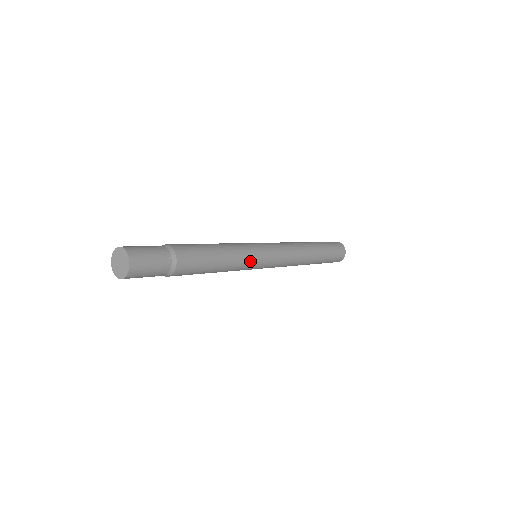
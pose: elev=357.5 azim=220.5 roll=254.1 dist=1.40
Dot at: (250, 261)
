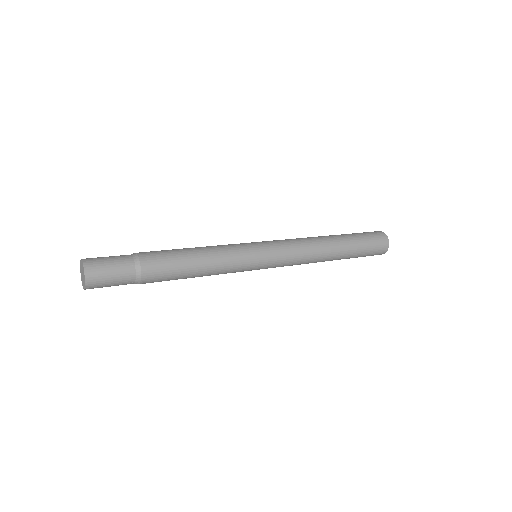
Dot at: (240, 266)
